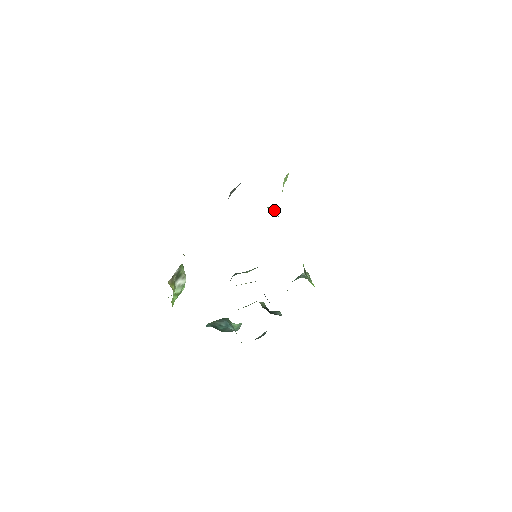
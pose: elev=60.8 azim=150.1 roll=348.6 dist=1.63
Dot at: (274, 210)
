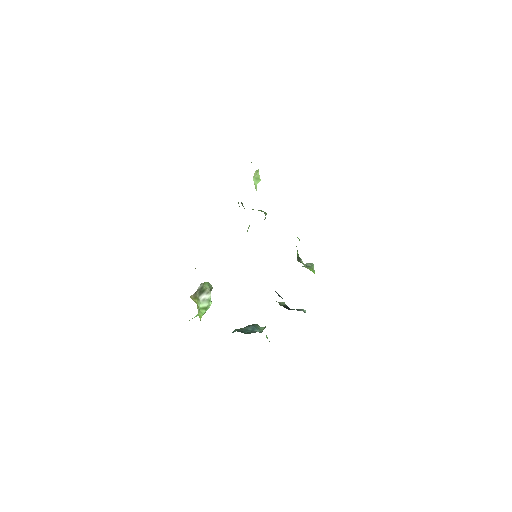
Dot at: (260, 210)
